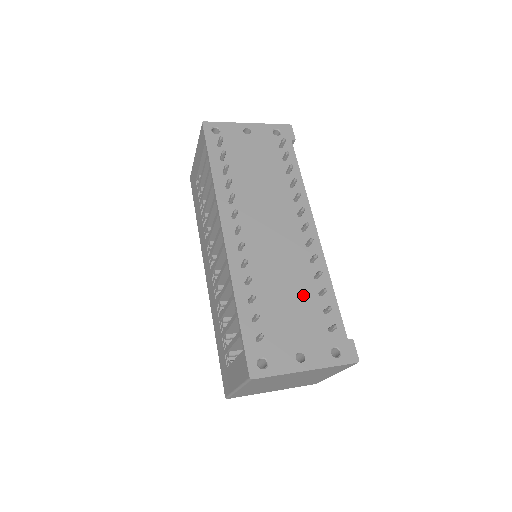
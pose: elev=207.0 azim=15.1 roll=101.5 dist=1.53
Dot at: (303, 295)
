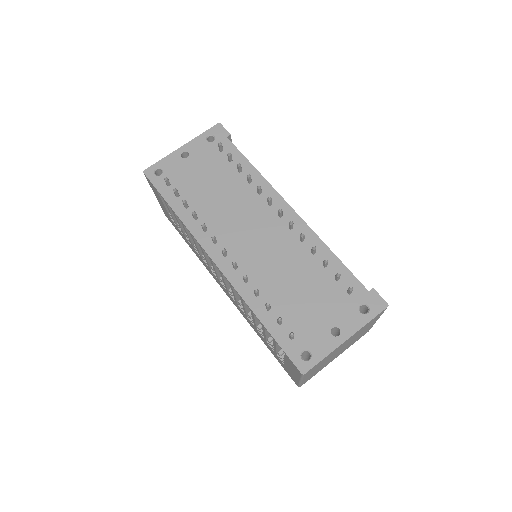
Dot at: (310, 275)
